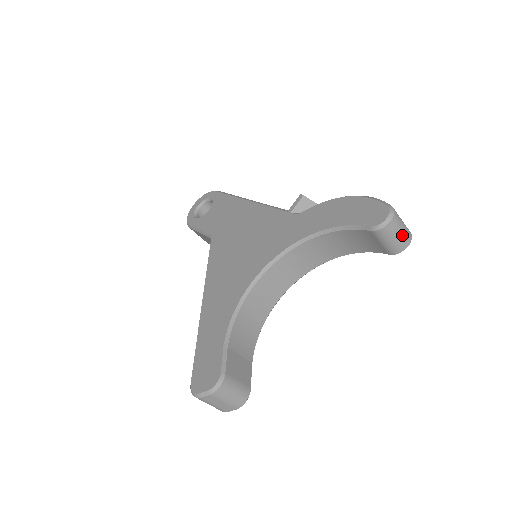
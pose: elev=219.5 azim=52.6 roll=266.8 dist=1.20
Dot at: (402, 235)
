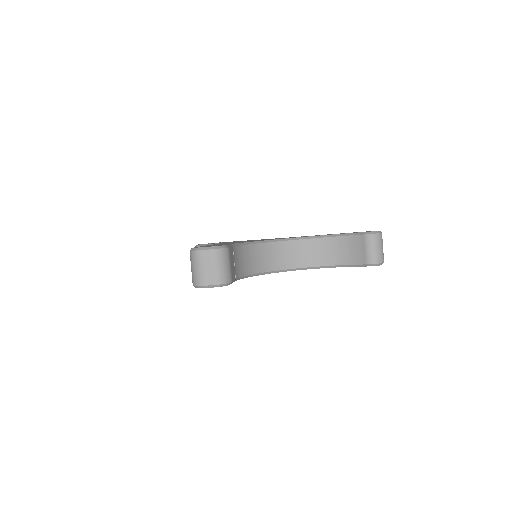
Dot at: (381, 251)
